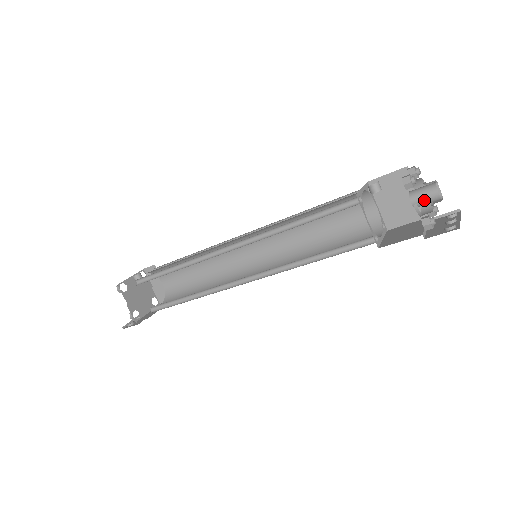
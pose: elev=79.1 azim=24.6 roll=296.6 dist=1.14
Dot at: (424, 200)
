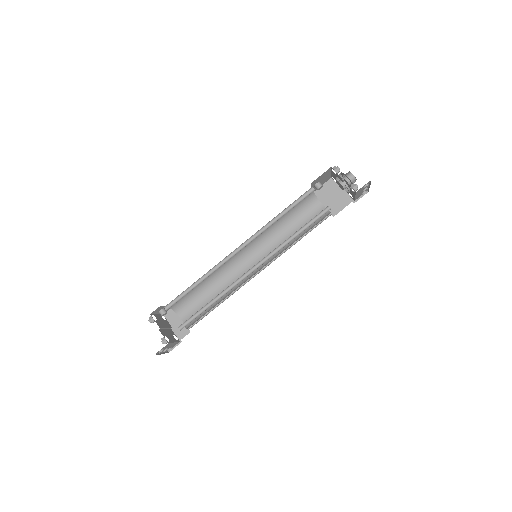
Dot at: (347, 181)
